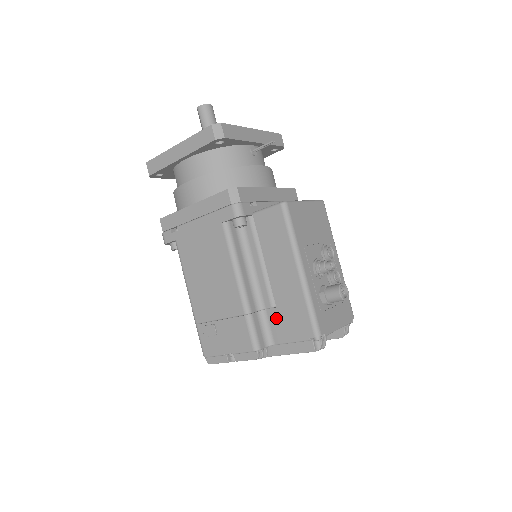
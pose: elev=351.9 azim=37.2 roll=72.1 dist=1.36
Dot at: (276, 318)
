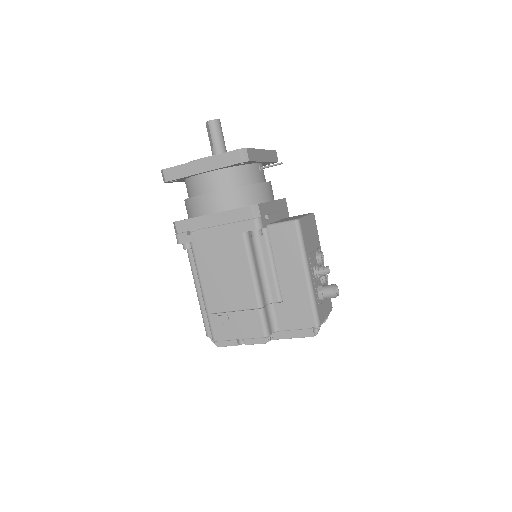
Dot at: (282, 311)
